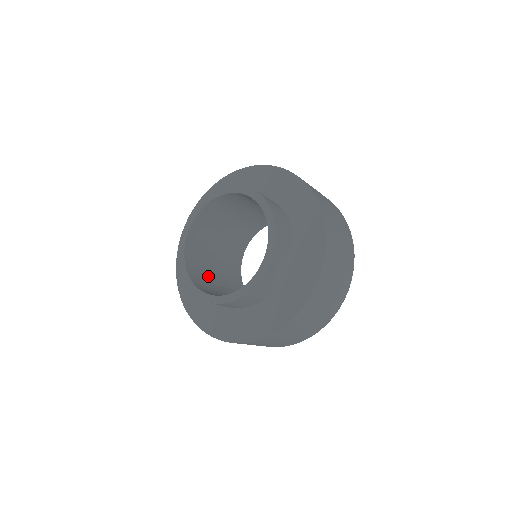
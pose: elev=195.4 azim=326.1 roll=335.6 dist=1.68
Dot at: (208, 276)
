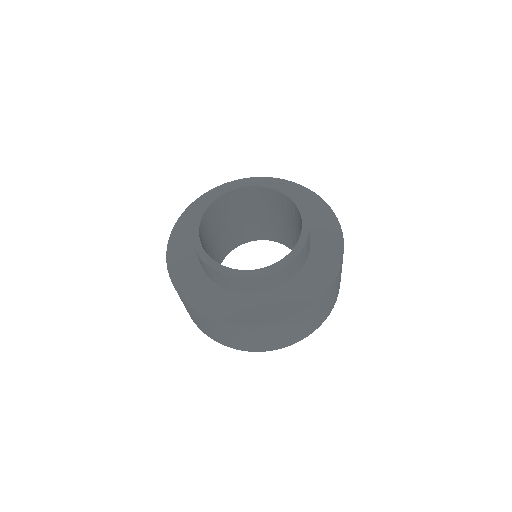
Dot at: occluded
